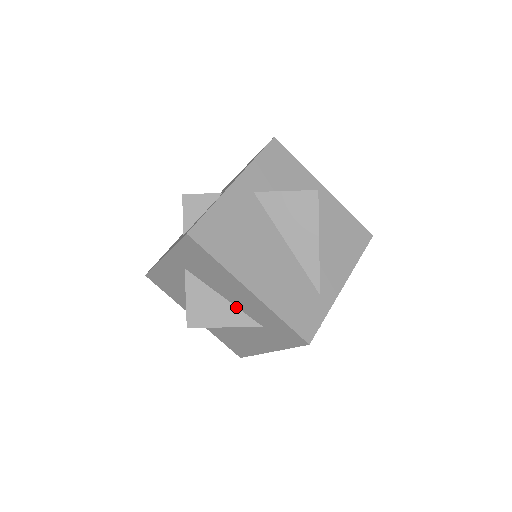
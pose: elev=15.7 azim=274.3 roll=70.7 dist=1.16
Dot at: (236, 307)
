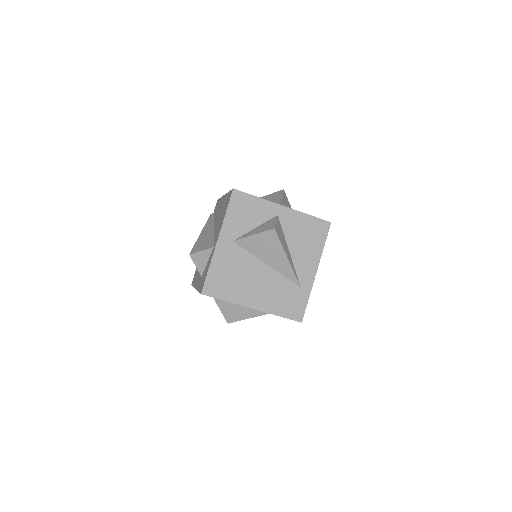
Dot at: occluded
